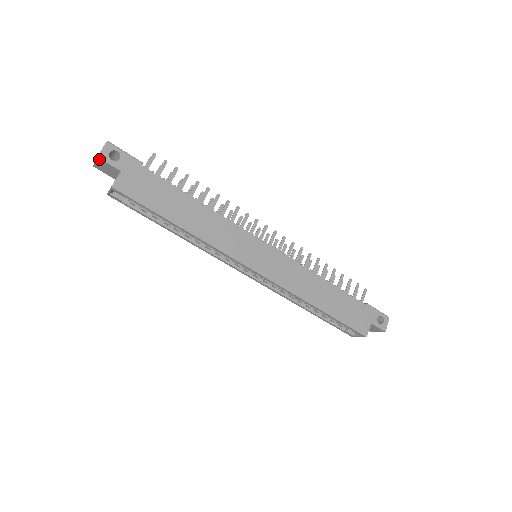
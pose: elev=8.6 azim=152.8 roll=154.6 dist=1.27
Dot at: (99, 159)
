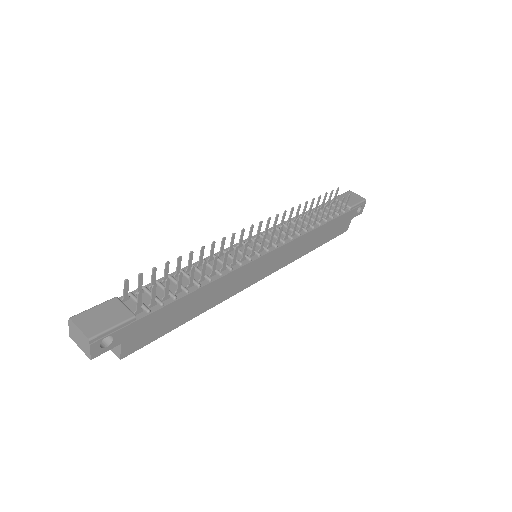
Dot at: (92, 356)
